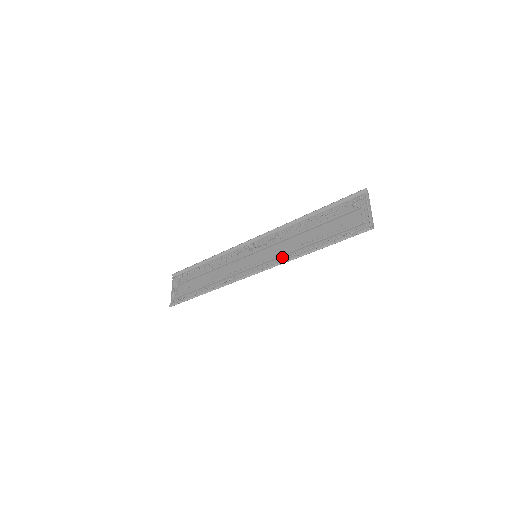
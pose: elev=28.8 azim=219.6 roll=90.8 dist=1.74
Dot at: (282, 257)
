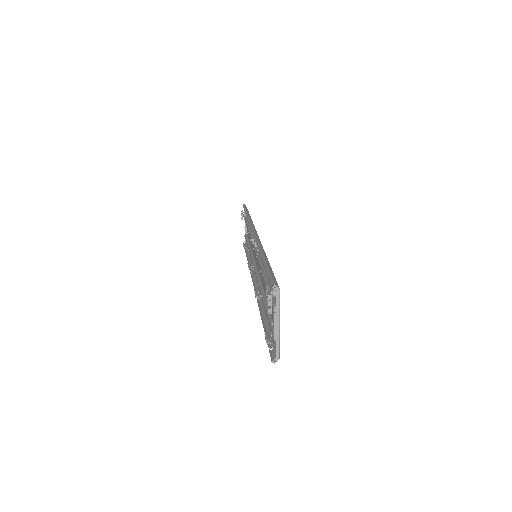
Dot at: occluded
